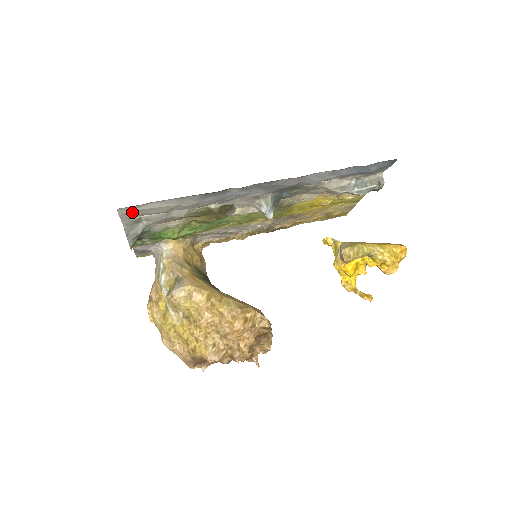
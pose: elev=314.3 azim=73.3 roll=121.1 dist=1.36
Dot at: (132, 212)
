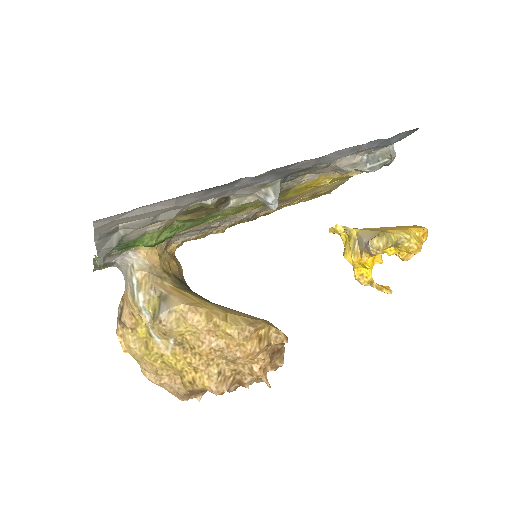
Dot at: (112, 222)
